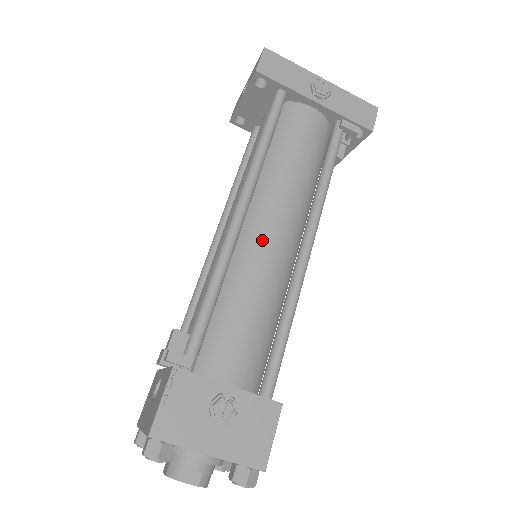
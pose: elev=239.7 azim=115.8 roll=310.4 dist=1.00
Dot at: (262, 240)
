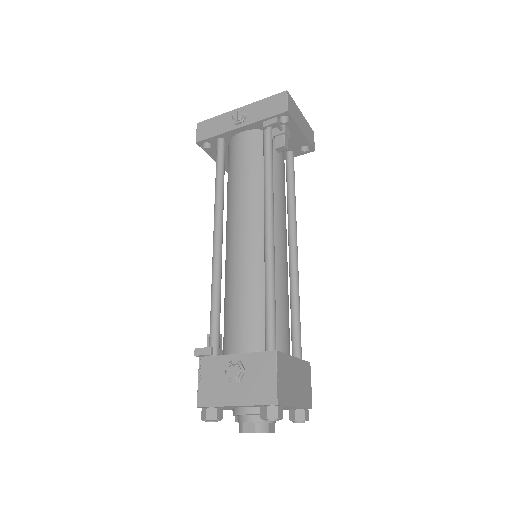
Dot at: (236, 246)
